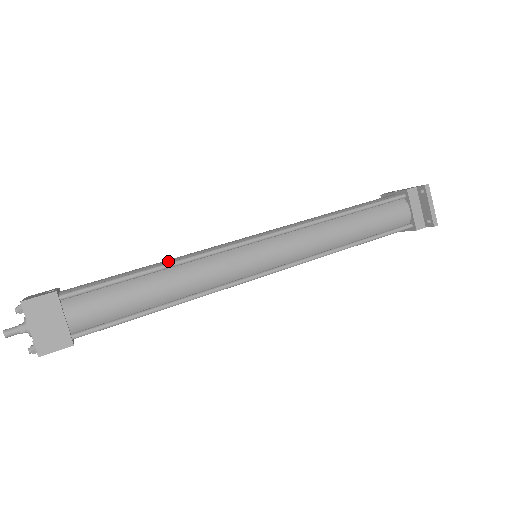
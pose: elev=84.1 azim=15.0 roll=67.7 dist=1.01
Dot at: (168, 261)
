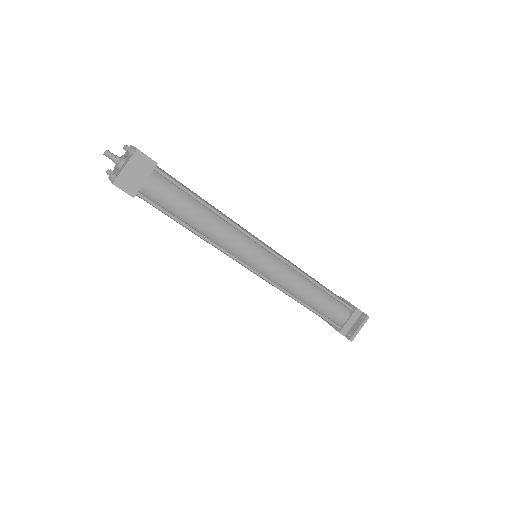
Dot at: (217, 210)
